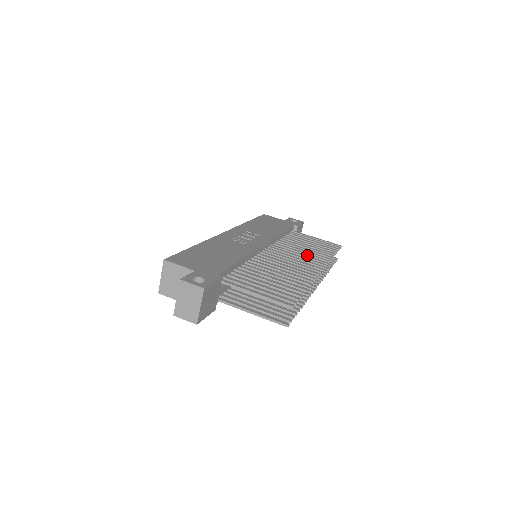
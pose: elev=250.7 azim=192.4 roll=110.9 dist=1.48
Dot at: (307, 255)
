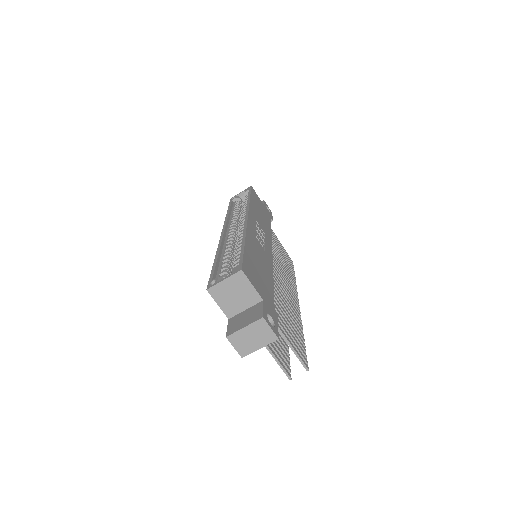
Dot at: (286, 274)
